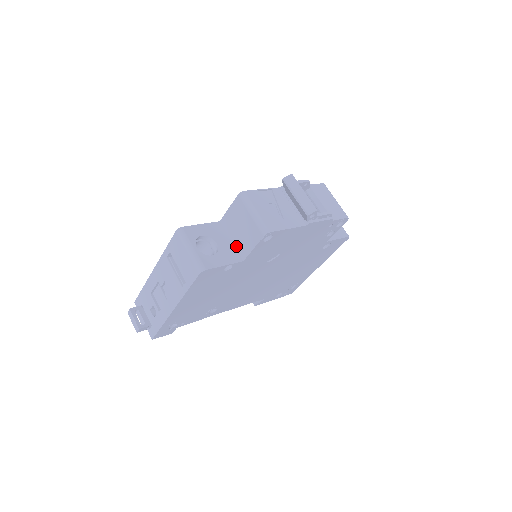
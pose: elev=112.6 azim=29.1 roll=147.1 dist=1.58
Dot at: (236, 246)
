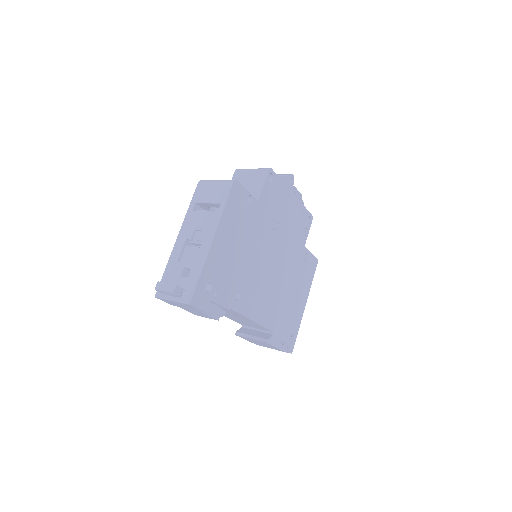
Dot at: occluded
